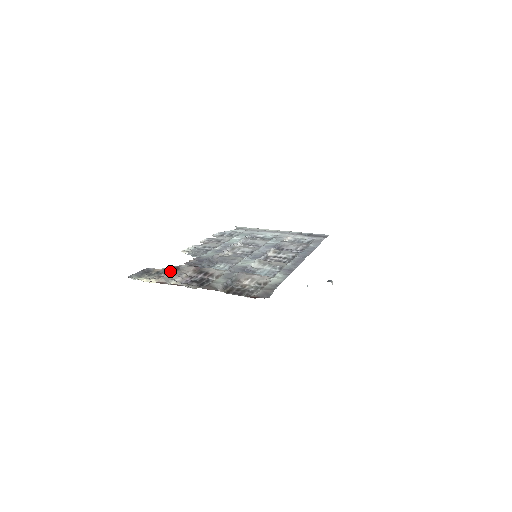
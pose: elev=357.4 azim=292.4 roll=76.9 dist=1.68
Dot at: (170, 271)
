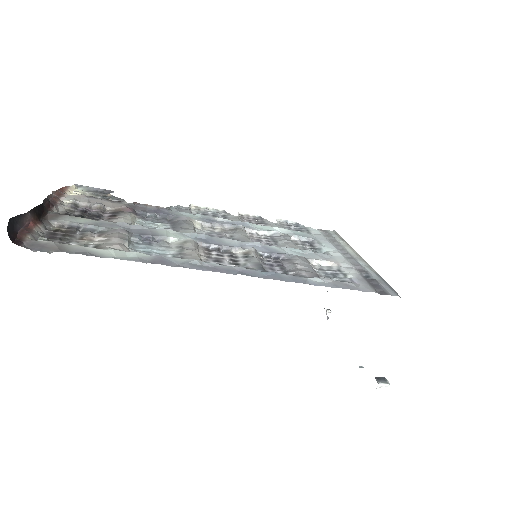
Dot at: occluded
